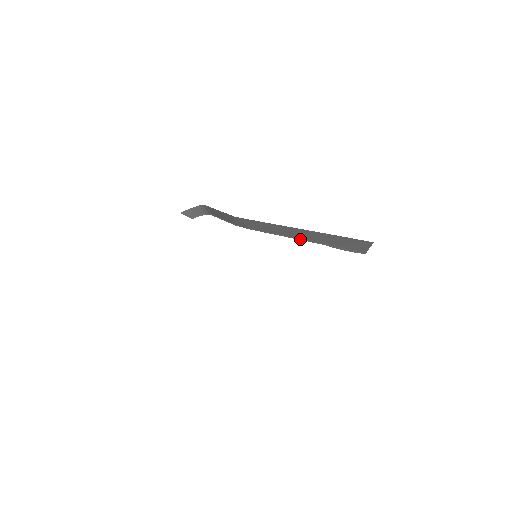
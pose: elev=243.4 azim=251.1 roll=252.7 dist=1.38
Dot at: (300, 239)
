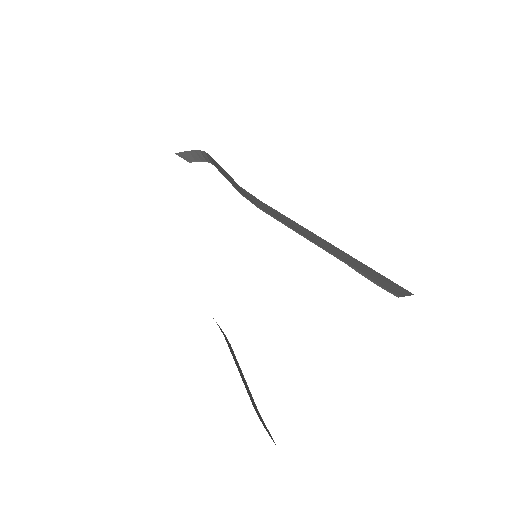
Dot at: (318, 245)
